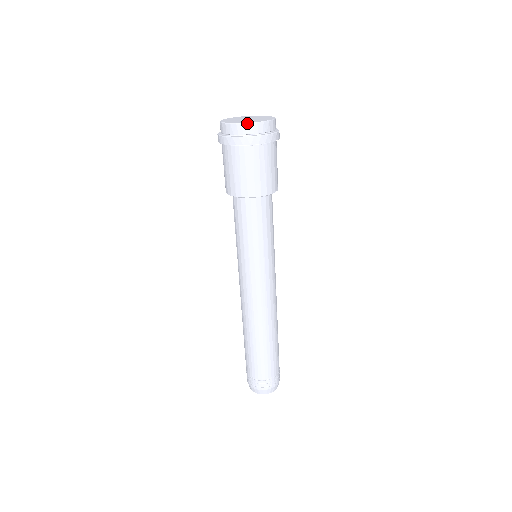
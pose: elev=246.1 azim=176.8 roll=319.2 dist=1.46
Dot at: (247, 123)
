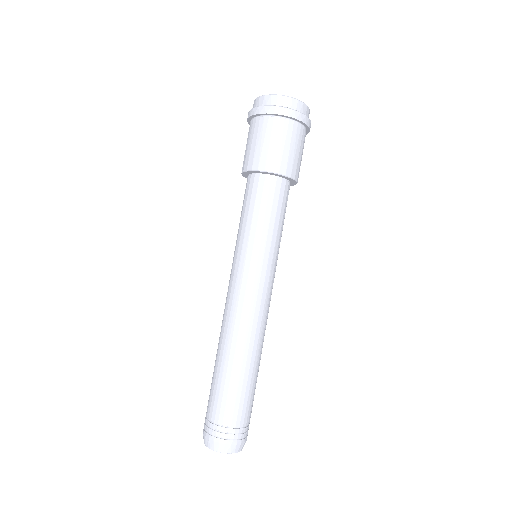
Dot at: (301, 101)
